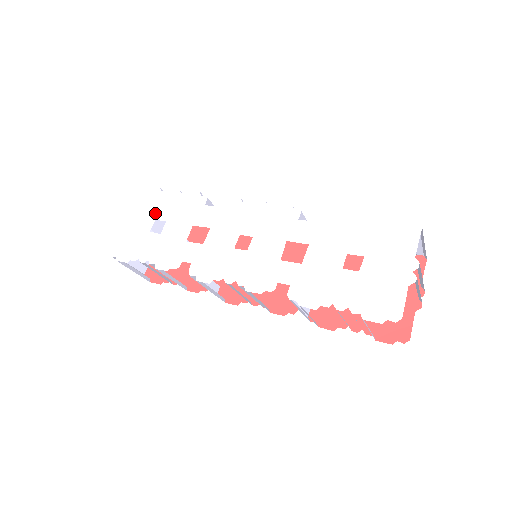
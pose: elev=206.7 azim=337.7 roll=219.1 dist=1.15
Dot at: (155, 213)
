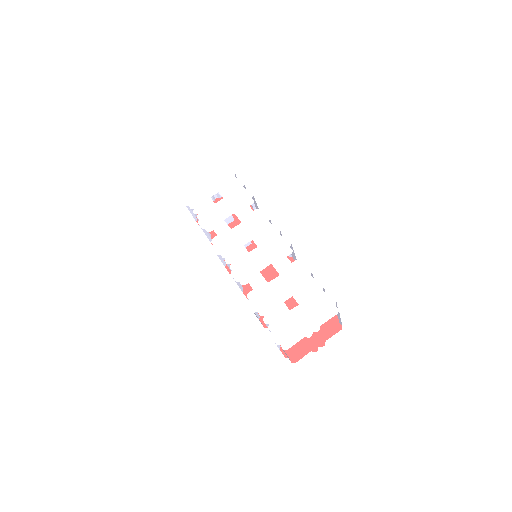
Dot at: (221, 188)
